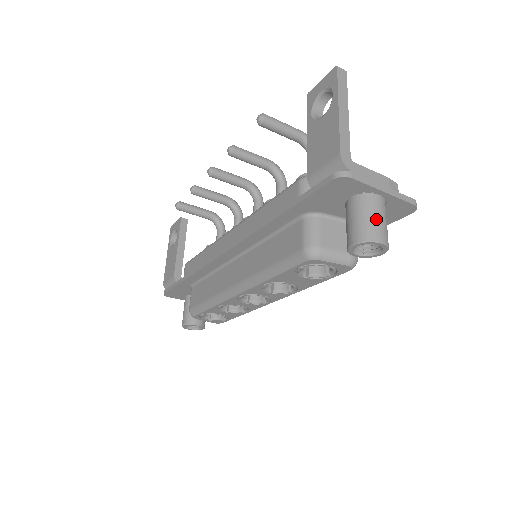
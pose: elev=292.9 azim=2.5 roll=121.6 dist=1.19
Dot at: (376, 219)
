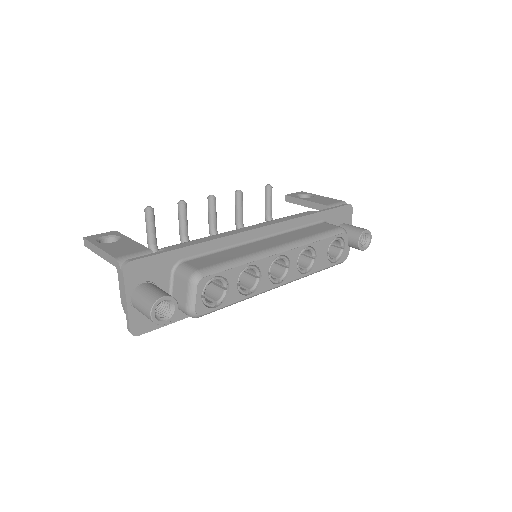
Dot at: occluded
